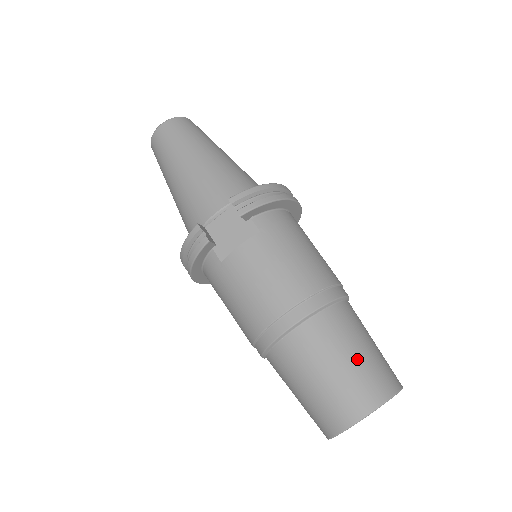
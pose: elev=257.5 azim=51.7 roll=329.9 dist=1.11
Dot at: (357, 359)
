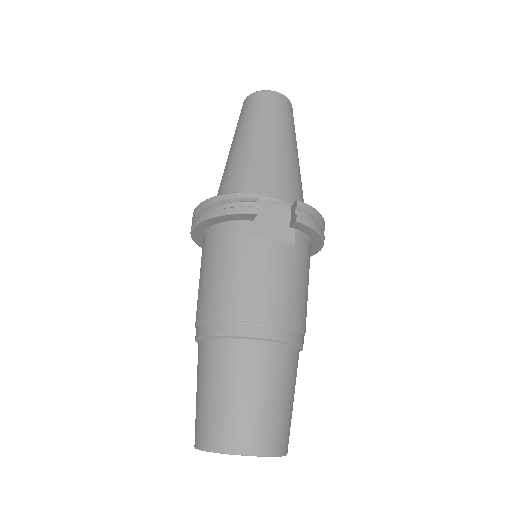
Dot at: (284, 405)
